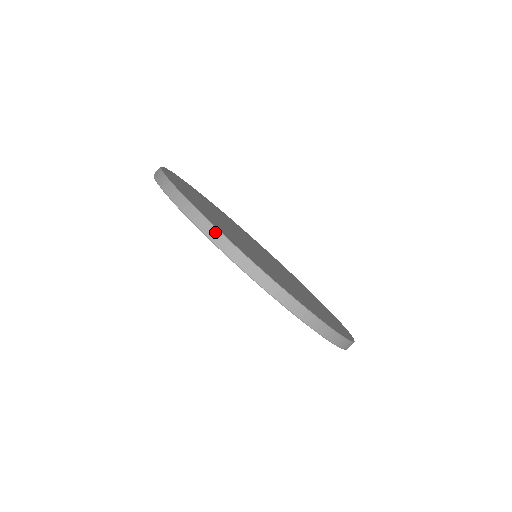
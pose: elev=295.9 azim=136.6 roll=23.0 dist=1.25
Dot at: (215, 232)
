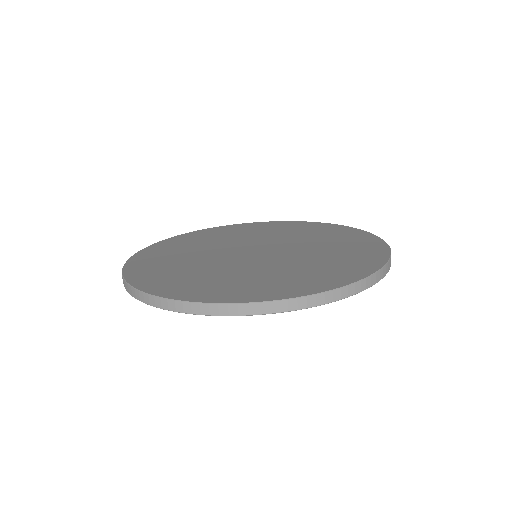
Dot at: (287, 303)
